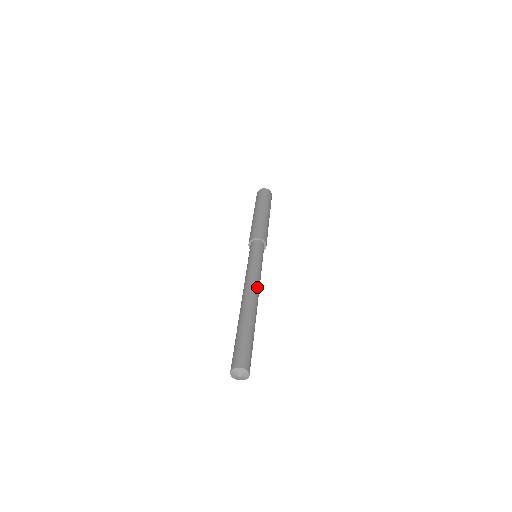
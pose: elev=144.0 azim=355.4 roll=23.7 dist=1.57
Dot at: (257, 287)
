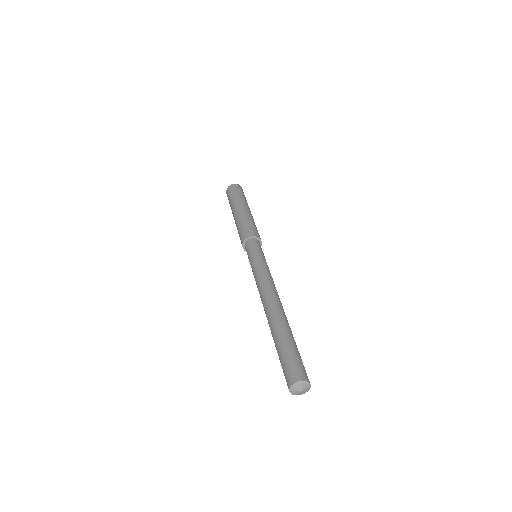
Dot at: (272, 287)
